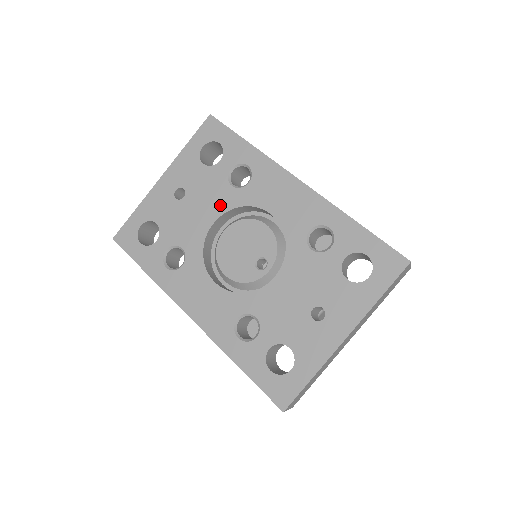
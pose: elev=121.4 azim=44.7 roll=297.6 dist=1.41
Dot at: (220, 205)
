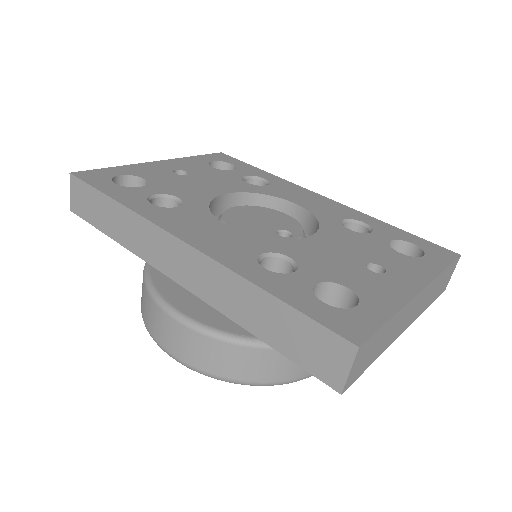
Dot at: (233, 187)
